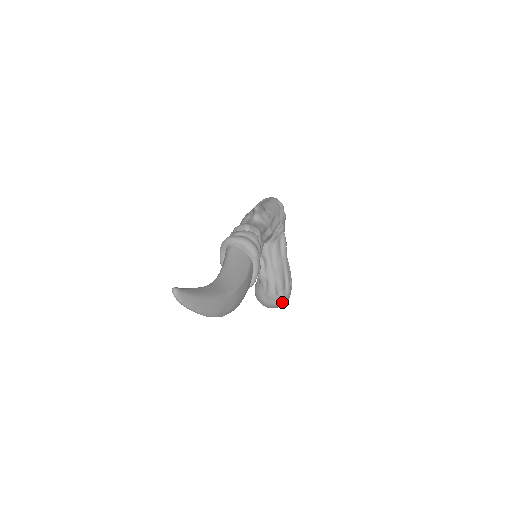
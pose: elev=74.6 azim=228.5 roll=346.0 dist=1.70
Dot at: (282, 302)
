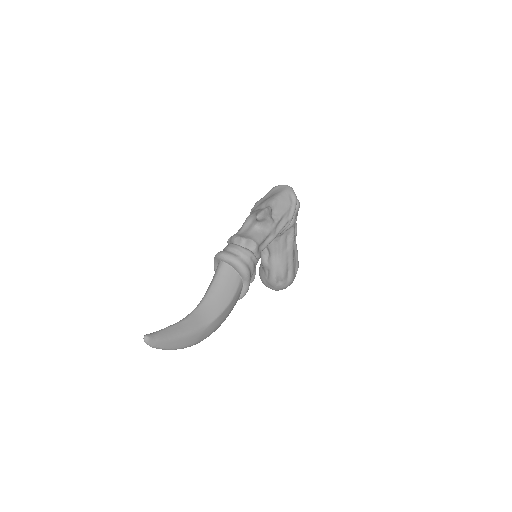
Dot at: (283, 288)
